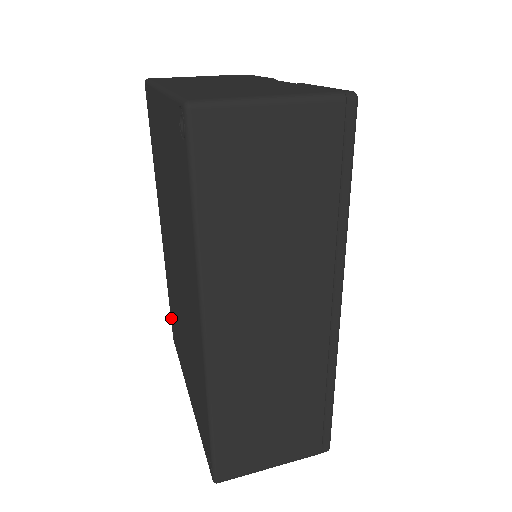
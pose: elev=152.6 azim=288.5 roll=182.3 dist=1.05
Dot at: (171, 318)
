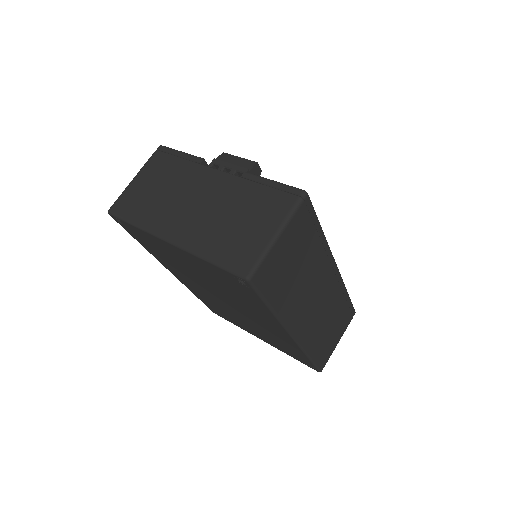
Dot at: occluded
